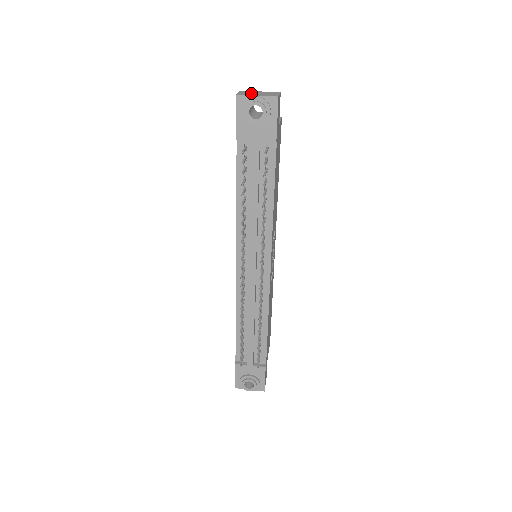
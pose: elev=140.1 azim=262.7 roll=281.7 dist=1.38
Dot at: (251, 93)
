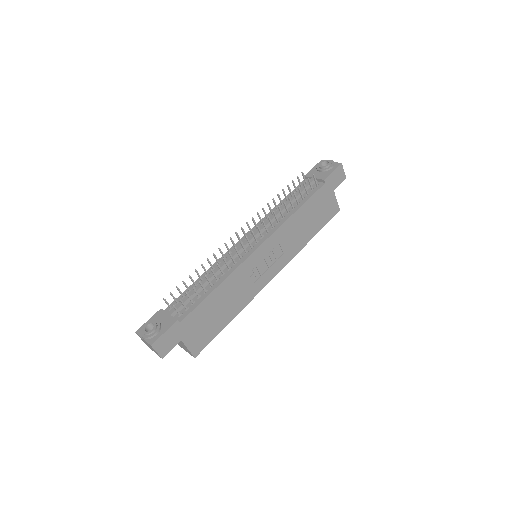
Dot at: occluded
